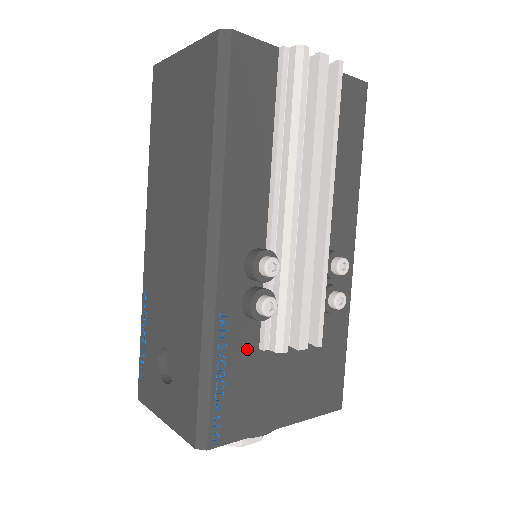
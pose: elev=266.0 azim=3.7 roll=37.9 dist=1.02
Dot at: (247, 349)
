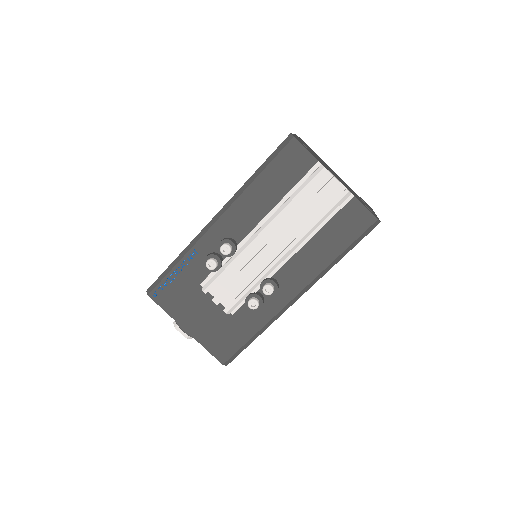
Dot at: (196, 277)
